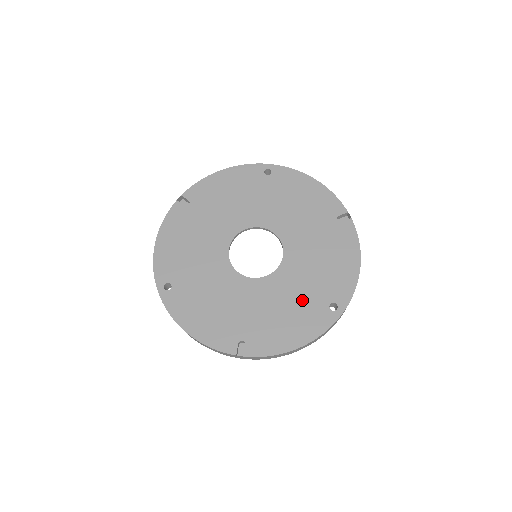
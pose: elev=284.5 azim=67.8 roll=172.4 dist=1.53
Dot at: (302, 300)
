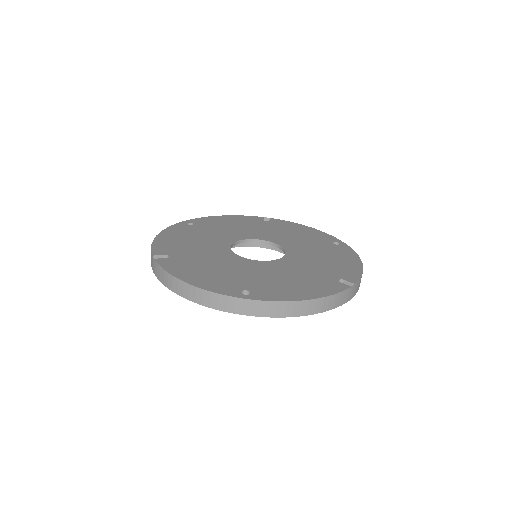
Dot at: (236, 275)
